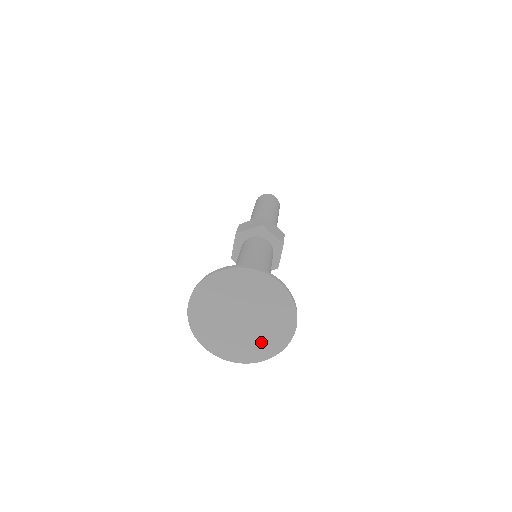
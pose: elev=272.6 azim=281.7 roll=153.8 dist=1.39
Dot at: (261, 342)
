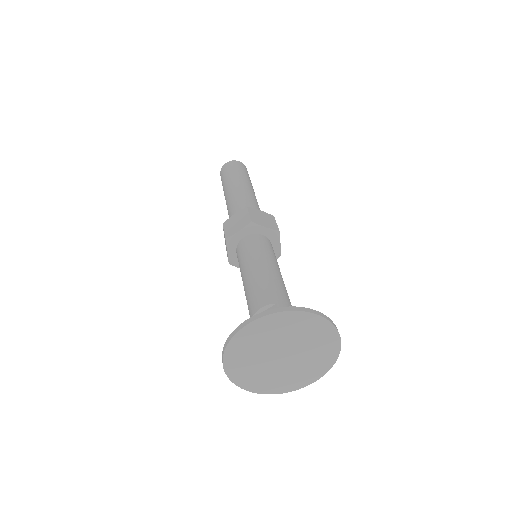
Dot at: (308, 368)
